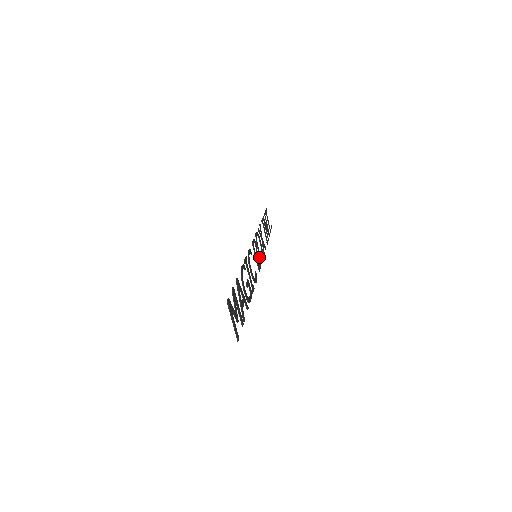
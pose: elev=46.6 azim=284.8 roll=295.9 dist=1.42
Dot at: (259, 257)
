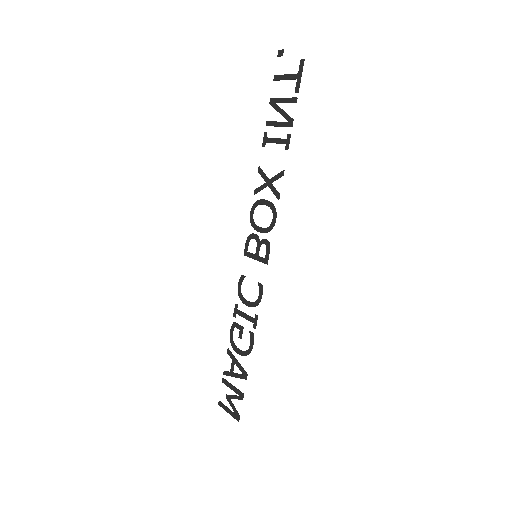
Dot at: (254, 237)
